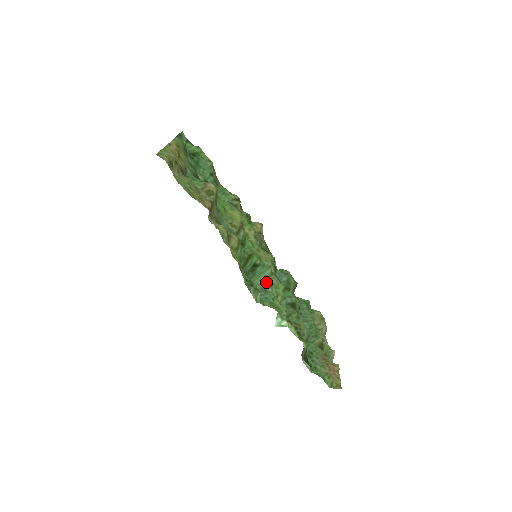
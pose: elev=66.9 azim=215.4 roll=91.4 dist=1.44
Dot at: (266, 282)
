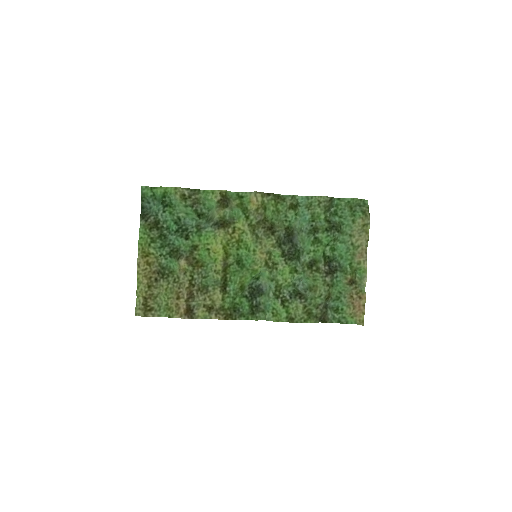
Dot at: (269, 281)
